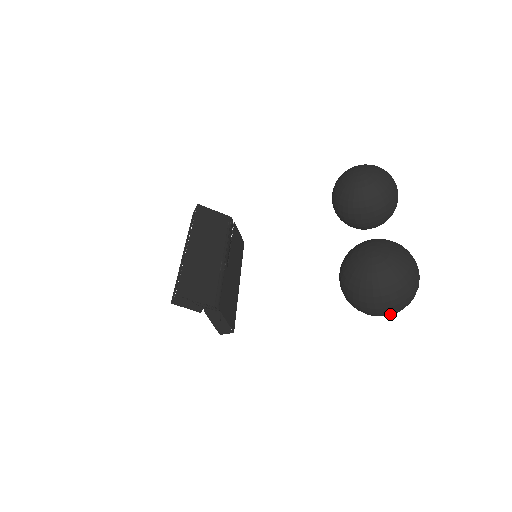
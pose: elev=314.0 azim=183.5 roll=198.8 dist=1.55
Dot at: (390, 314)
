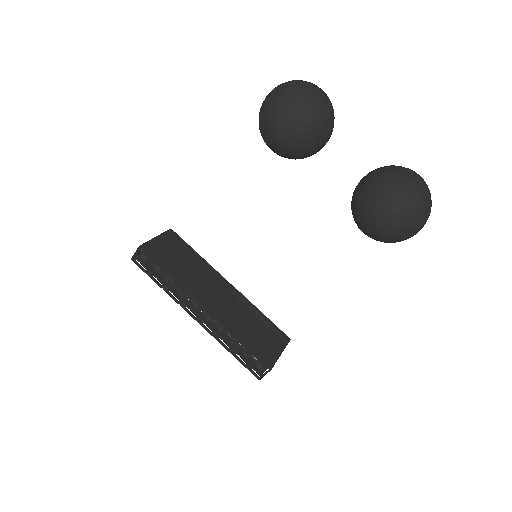
Dot at: occluded
